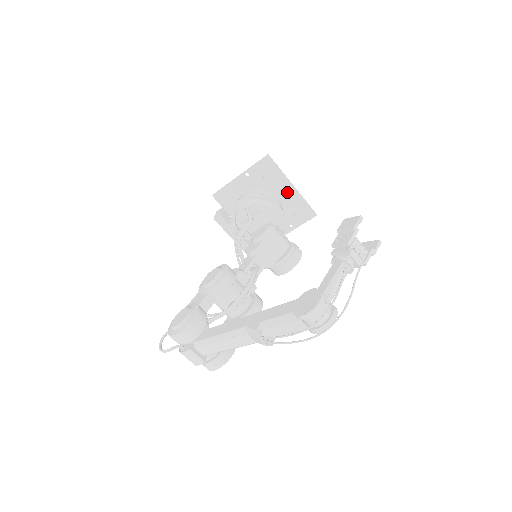
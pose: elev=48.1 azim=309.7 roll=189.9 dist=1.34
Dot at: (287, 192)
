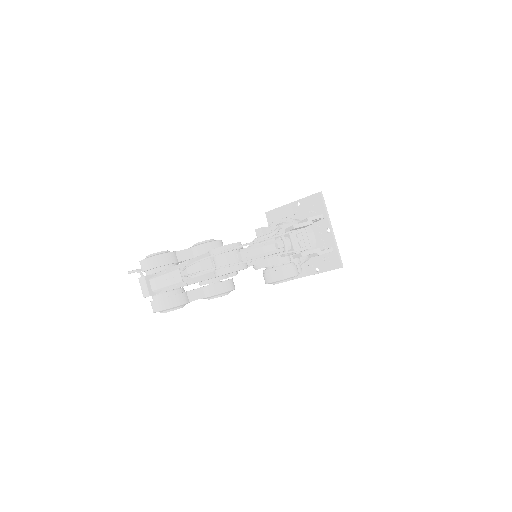
Dot at: (324, 233)
